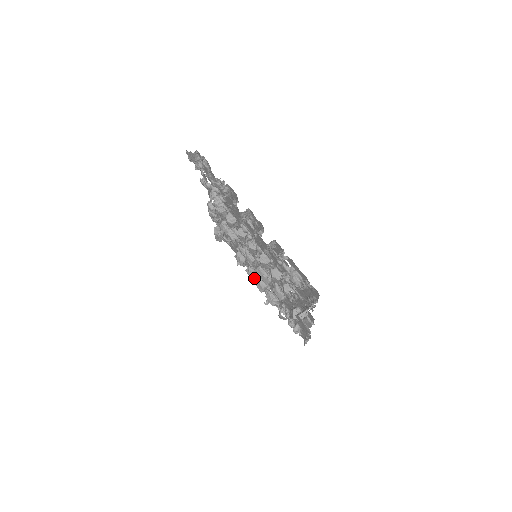
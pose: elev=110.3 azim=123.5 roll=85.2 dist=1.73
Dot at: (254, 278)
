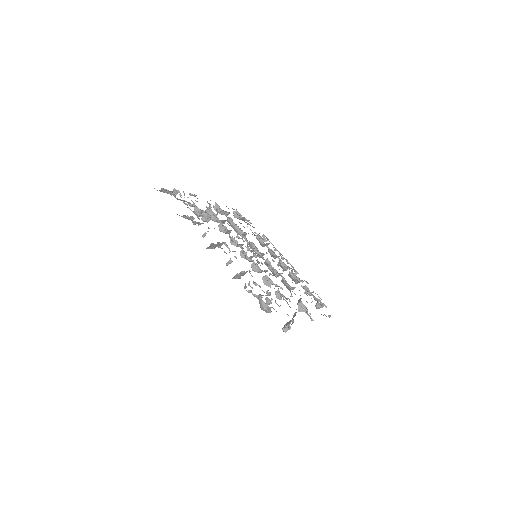
Dot at: occluded
